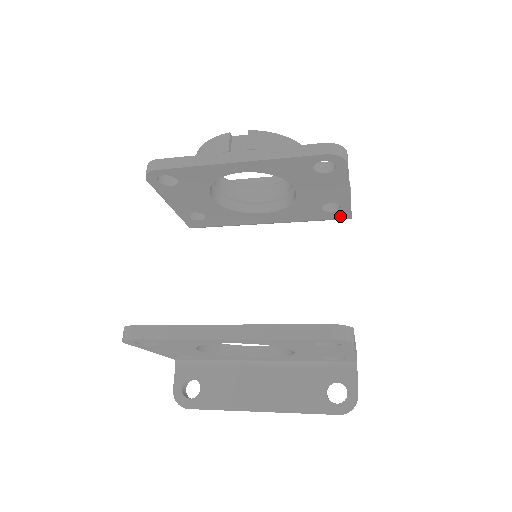
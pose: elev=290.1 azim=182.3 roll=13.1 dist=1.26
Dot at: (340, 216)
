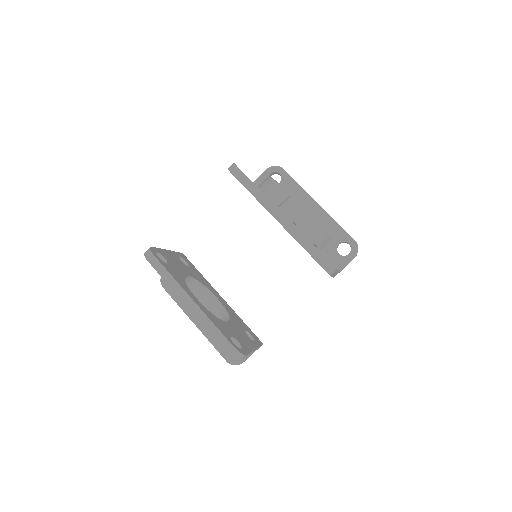
Dot at: occluded
